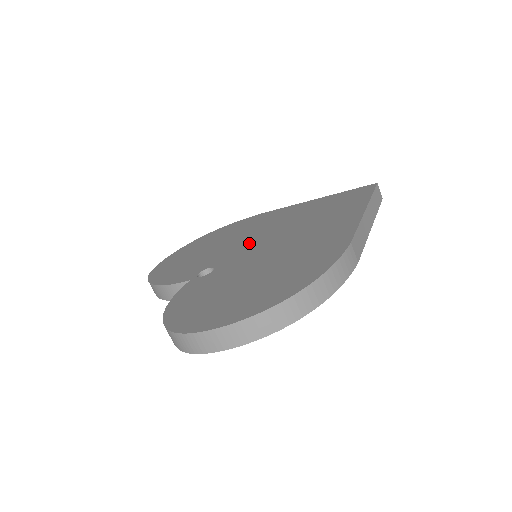
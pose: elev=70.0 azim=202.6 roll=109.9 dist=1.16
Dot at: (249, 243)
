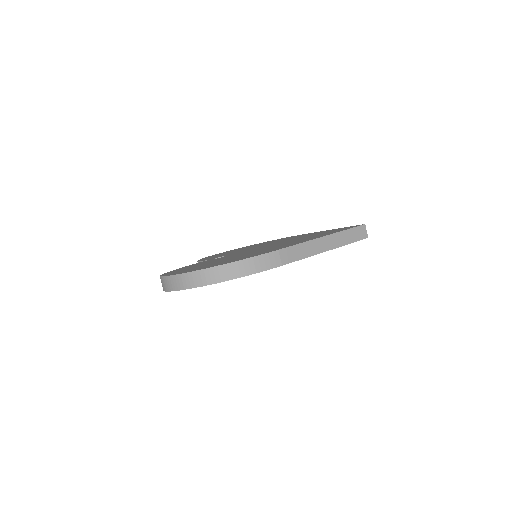
Dot at: (259, 247)
